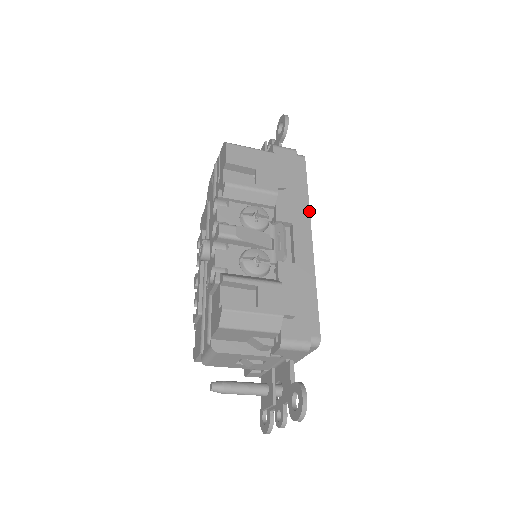
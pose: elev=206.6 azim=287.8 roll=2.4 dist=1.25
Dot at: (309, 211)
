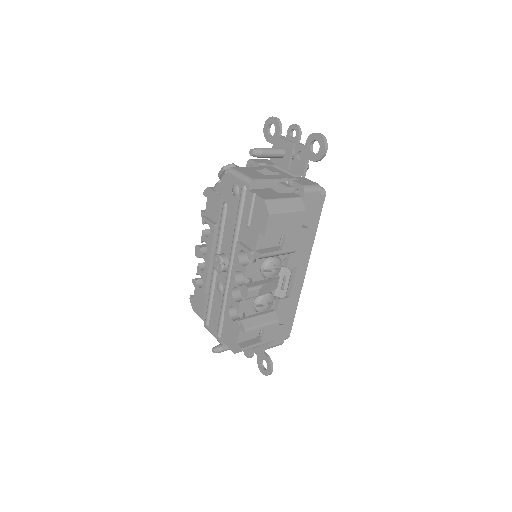
Dot at: (311, 249)
